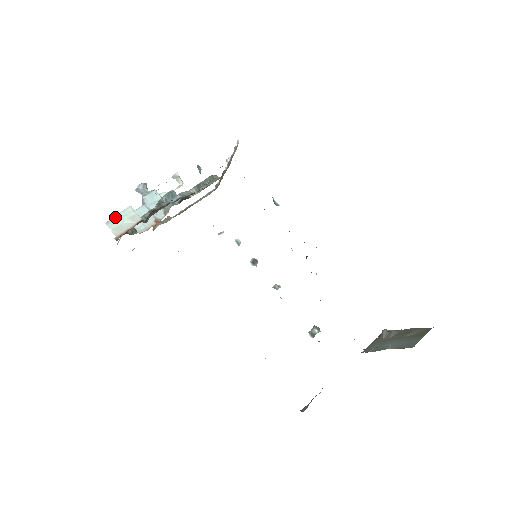
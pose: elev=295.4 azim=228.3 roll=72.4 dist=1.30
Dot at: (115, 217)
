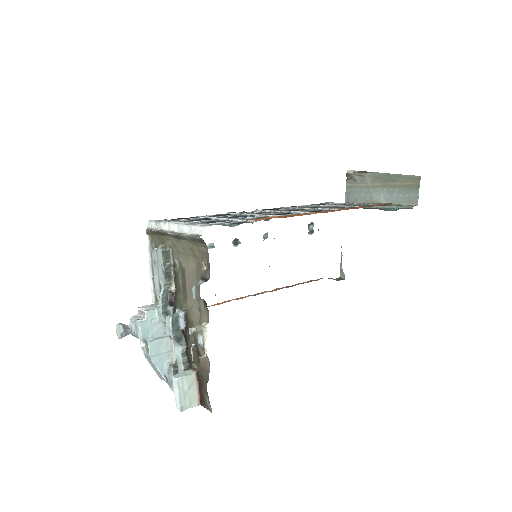
Dot at: (180, 400)
